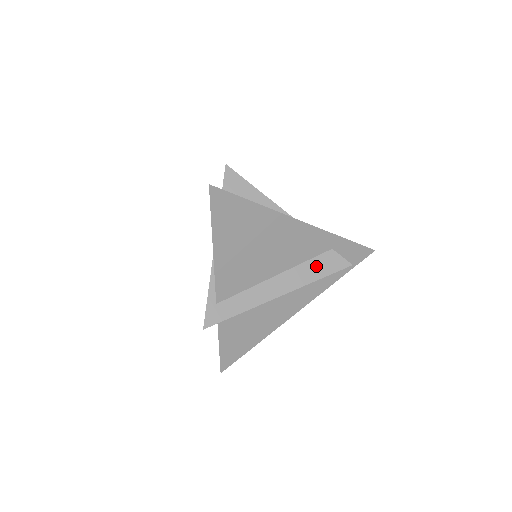
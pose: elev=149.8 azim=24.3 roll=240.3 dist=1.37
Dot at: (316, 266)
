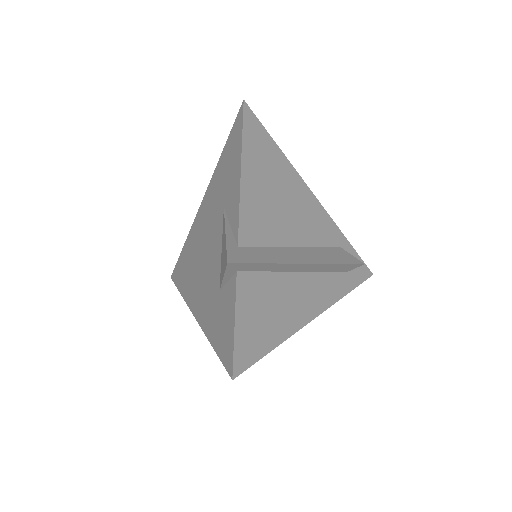
Dot at: (332, 253)
